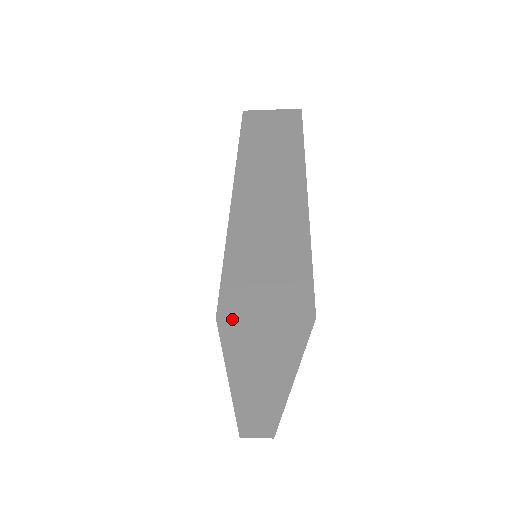
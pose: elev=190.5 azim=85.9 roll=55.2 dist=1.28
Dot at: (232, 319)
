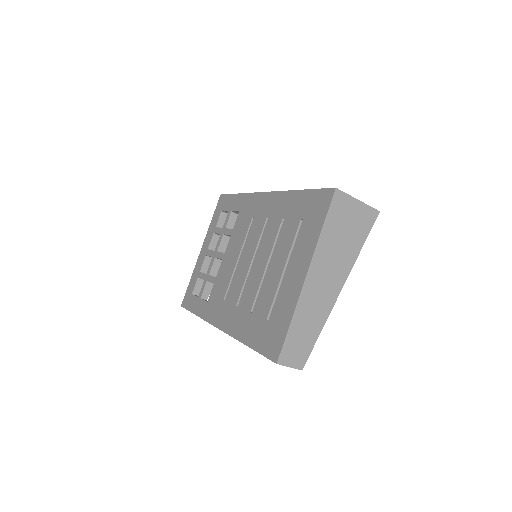
Dot at: (343, 193)
